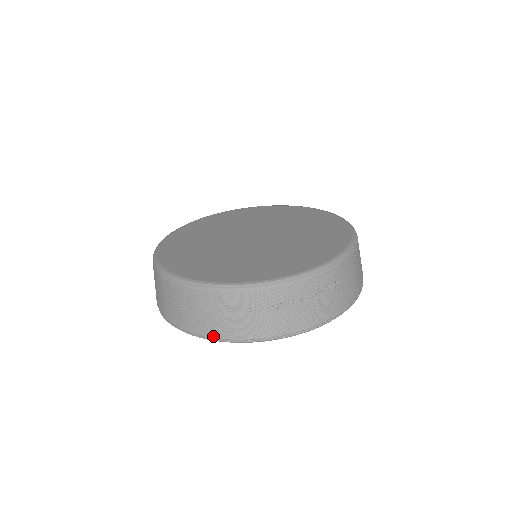
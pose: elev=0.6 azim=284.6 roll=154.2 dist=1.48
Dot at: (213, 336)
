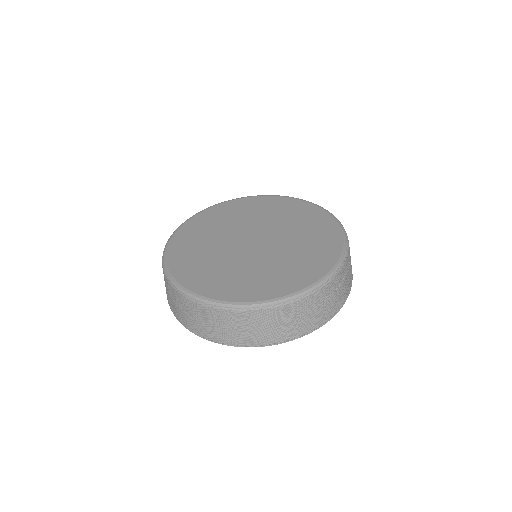
Dot at: (280, 341)
